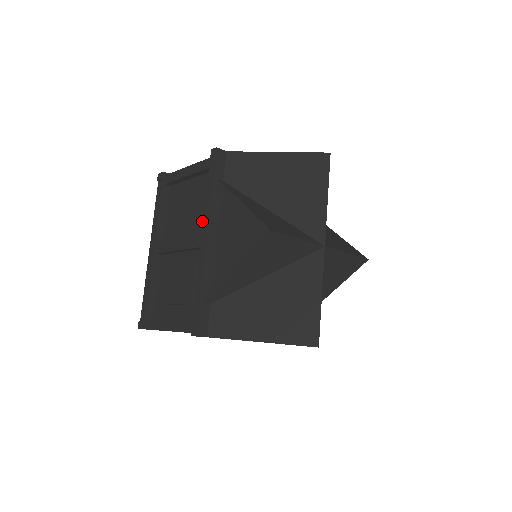
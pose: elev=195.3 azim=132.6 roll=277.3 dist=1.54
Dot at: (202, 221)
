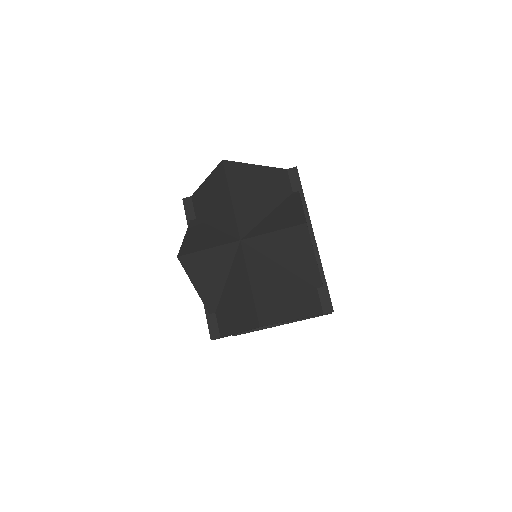
Dot at: occluded
